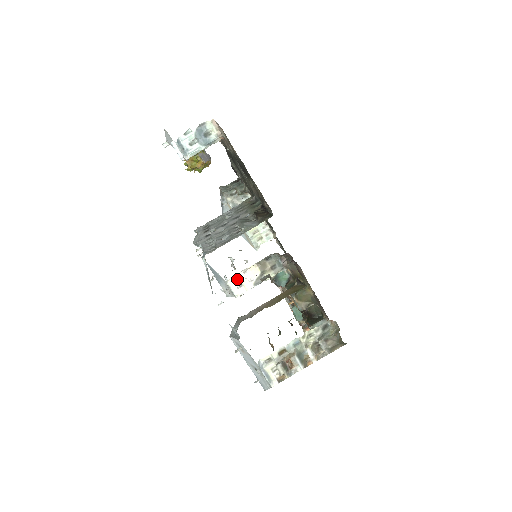
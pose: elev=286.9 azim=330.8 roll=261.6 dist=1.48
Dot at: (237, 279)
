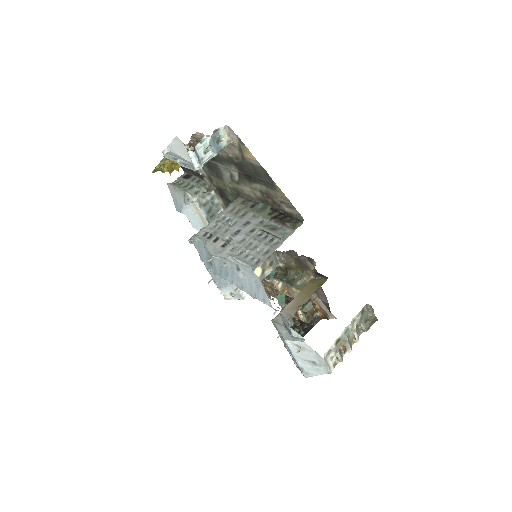
Dot at: occluded
